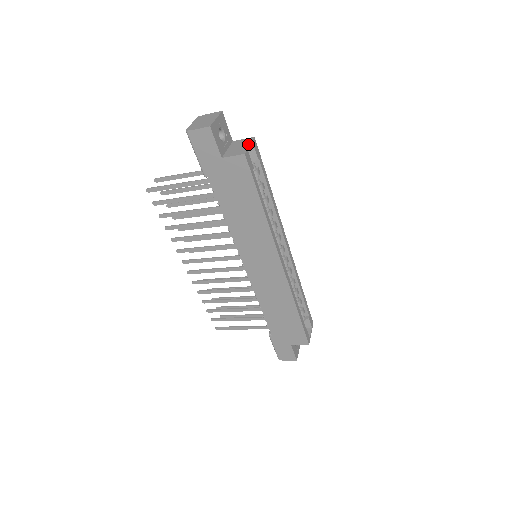
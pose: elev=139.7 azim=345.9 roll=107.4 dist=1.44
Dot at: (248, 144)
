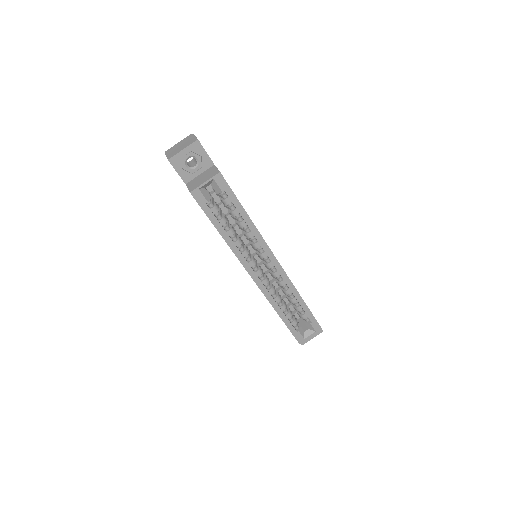
Dot at: (206, 180)
